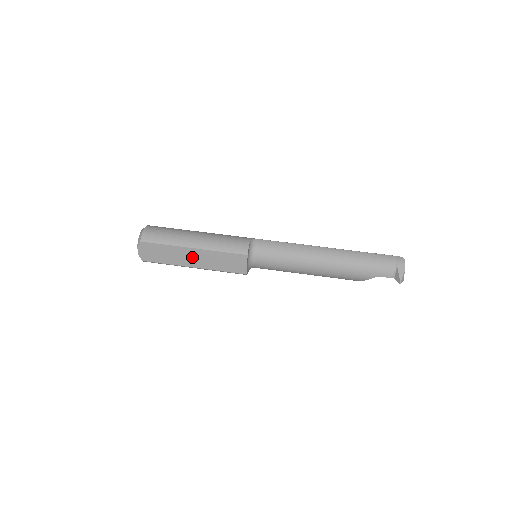
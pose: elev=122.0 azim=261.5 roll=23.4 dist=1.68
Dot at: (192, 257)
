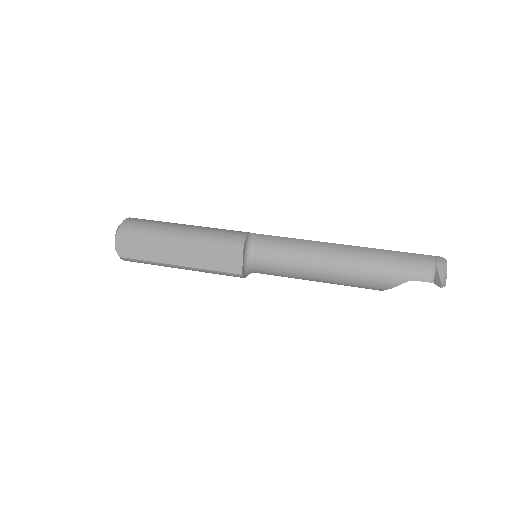
Dot at: (177, 251)
